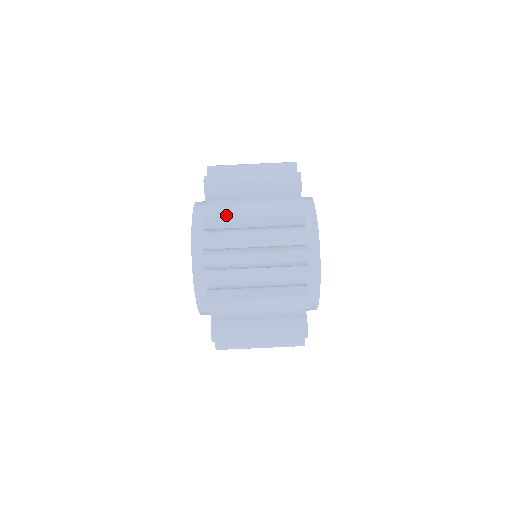
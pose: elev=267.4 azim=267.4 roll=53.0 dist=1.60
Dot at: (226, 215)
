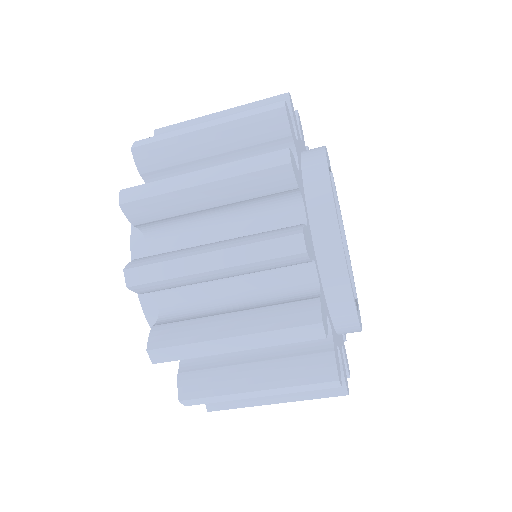
Dot at: (165, 279)
